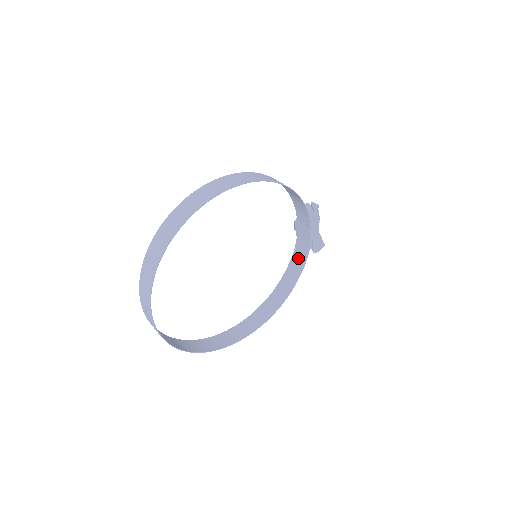
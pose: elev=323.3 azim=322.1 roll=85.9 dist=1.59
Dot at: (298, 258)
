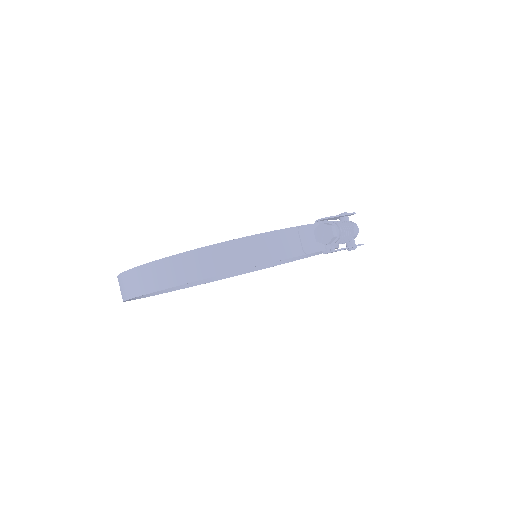
Dot at: occluded
